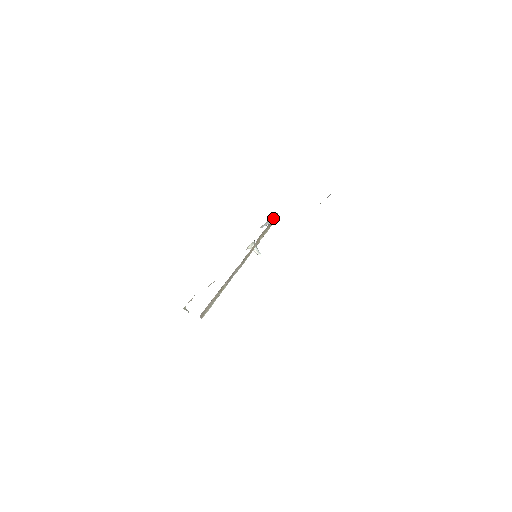
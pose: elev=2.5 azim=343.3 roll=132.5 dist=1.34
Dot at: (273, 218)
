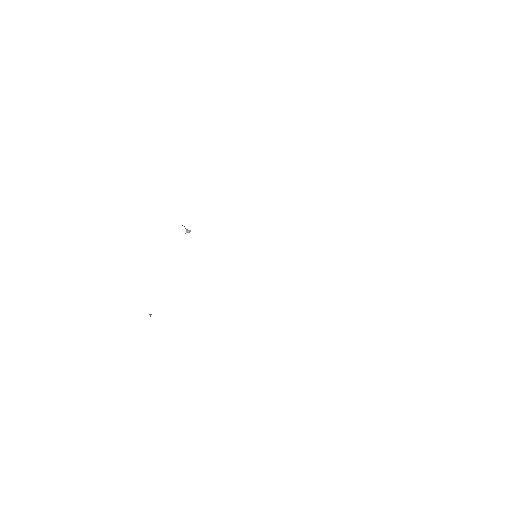
Dot at: occluded
